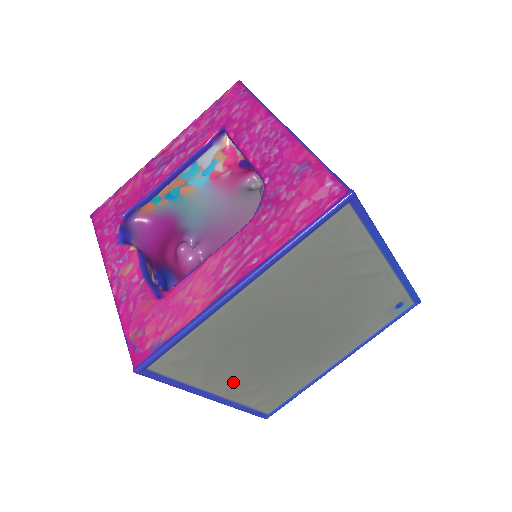
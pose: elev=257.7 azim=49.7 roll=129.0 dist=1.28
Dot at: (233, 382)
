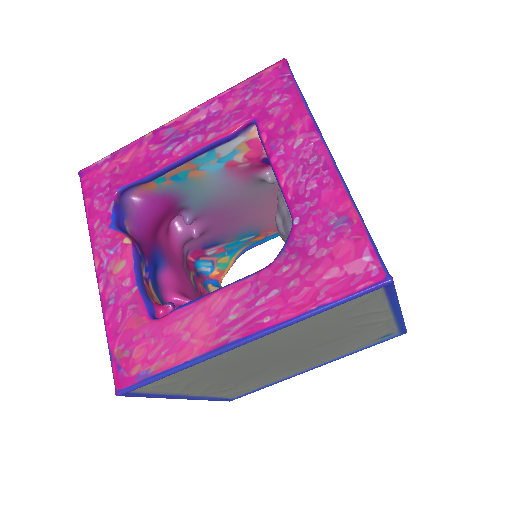
Dot at: (209, 388)
